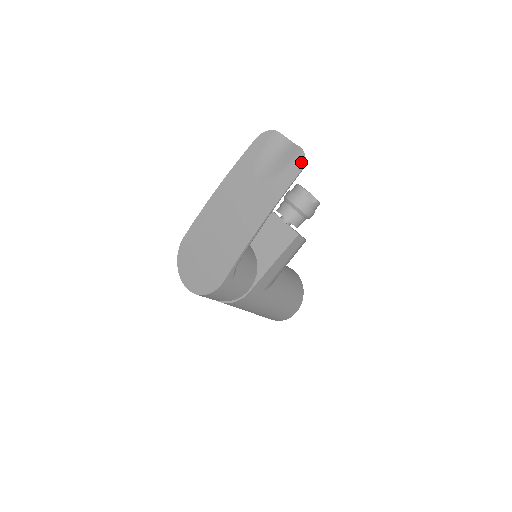
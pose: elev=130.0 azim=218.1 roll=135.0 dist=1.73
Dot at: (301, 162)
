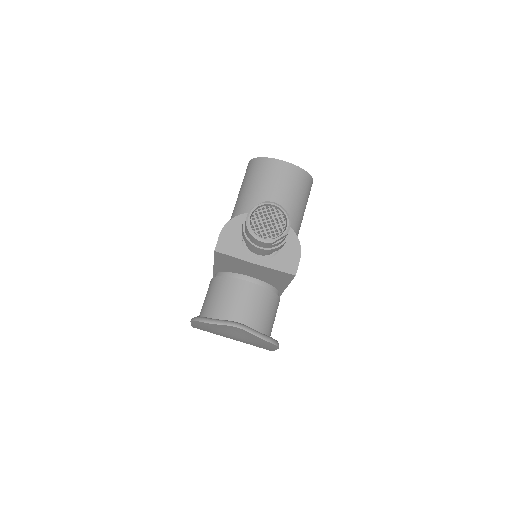
Dot at: (272, 345)
